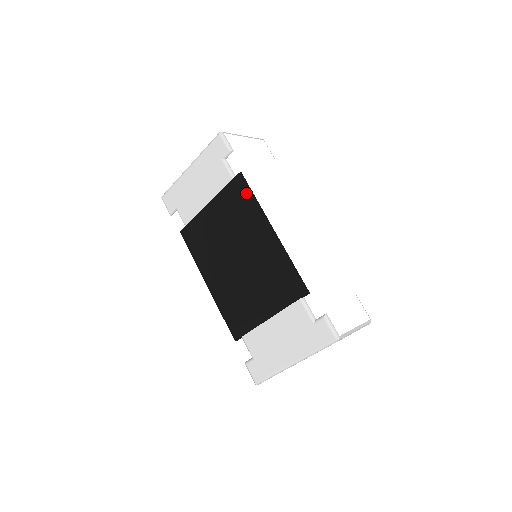
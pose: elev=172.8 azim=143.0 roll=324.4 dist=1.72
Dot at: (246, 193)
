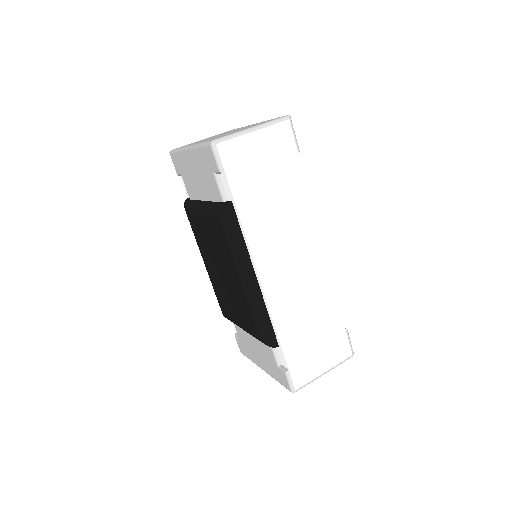
Dot at: (232, 231)
